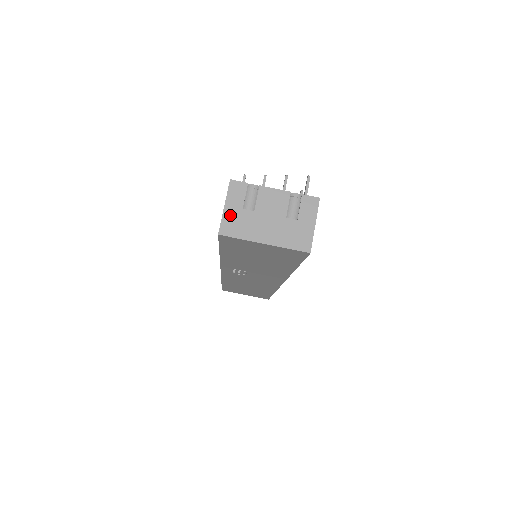
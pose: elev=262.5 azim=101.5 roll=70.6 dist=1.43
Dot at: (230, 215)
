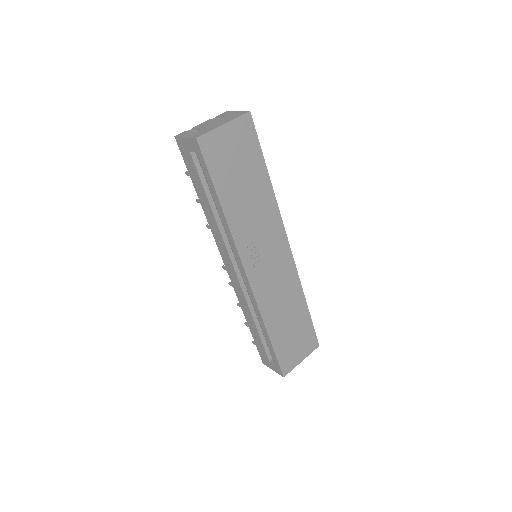
Dot at: (192, 135)
